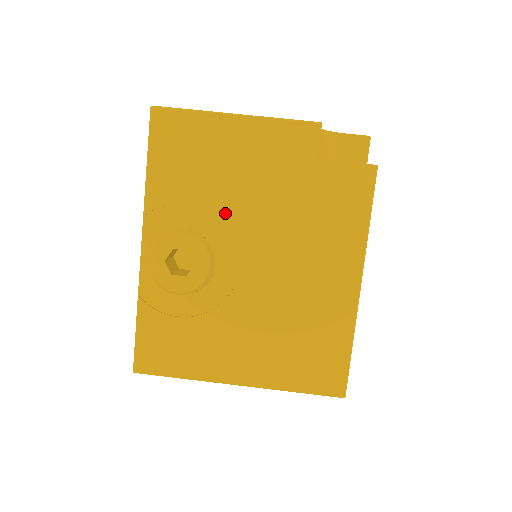
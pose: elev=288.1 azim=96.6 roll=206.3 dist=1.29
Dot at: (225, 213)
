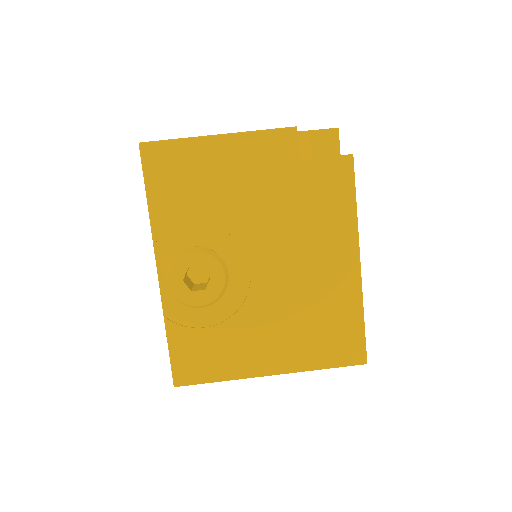
Dot at: (227, 225)
